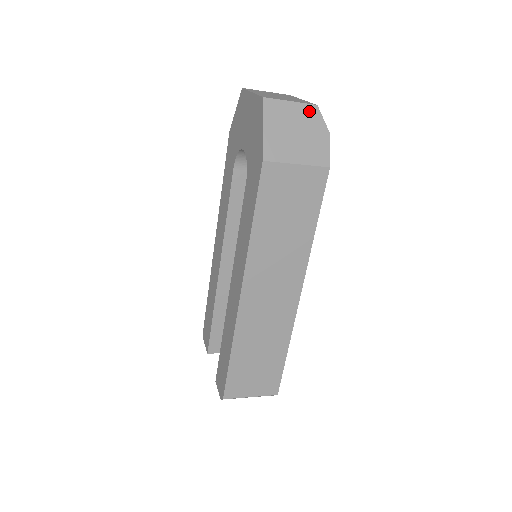
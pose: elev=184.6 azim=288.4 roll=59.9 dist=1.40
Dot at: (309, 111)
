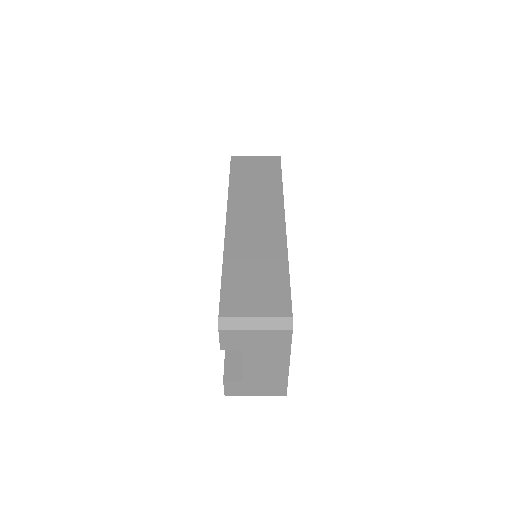
Dot at: occluded
